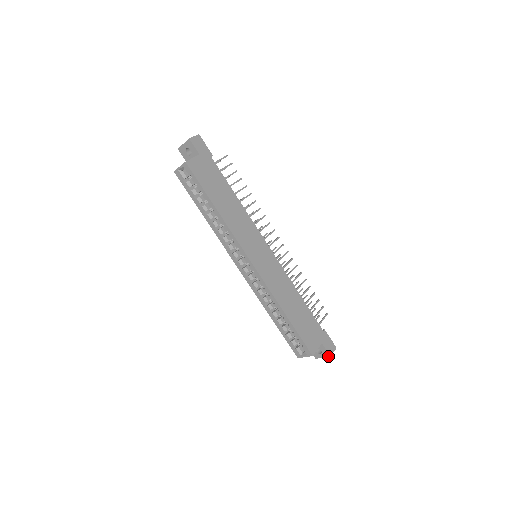
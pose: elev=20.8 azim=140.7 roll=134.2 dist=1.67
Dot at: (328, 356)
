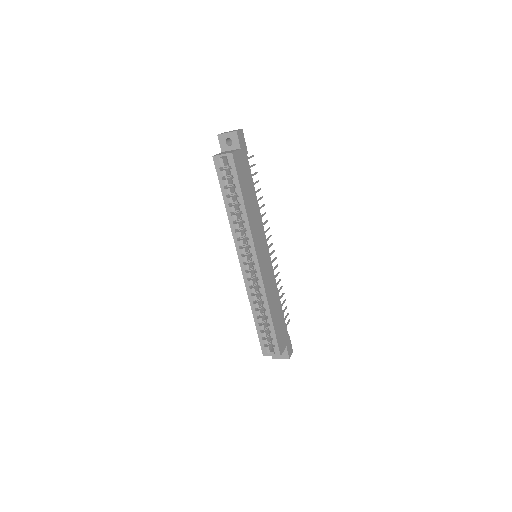
Dot at: (287, 358)
